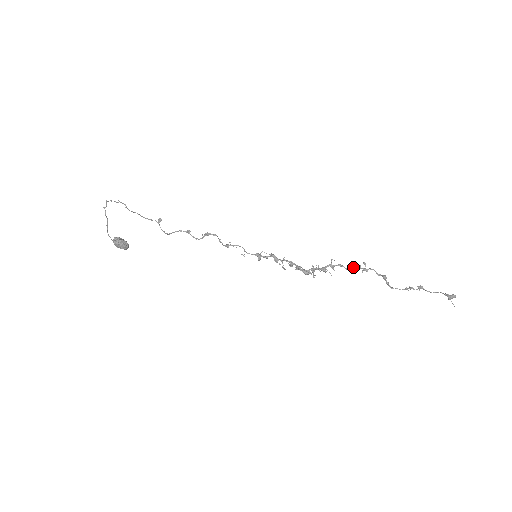
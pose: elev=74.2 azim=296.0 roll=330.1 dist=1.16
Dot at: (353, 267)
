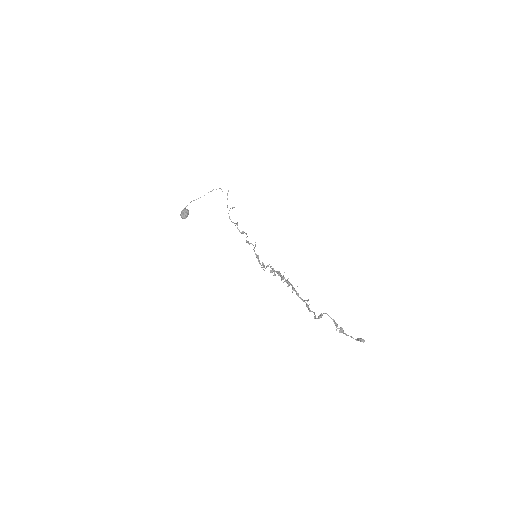
Dot at: occluded
